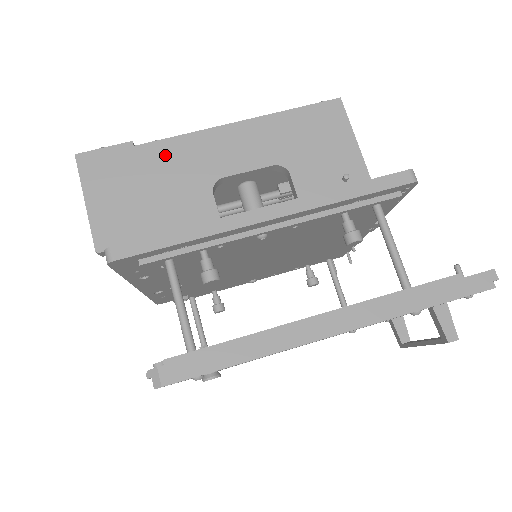
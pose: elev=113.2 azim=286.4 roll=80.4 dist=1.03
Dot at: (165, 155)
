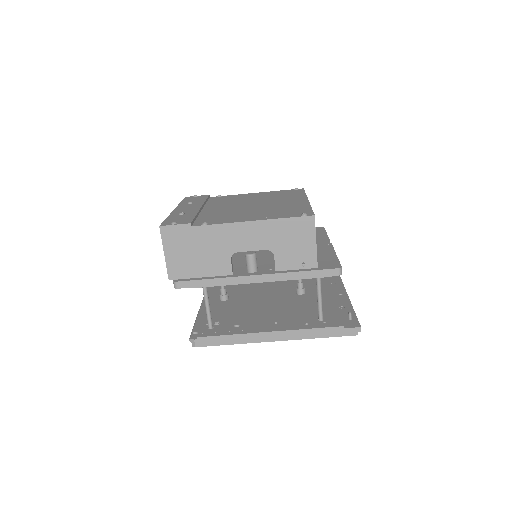
Dot at: (208, 234)
